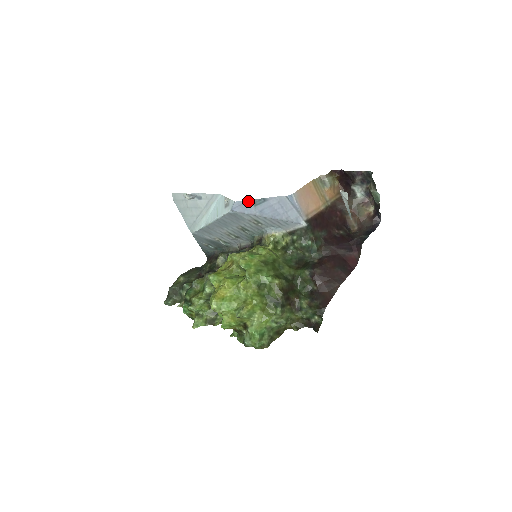
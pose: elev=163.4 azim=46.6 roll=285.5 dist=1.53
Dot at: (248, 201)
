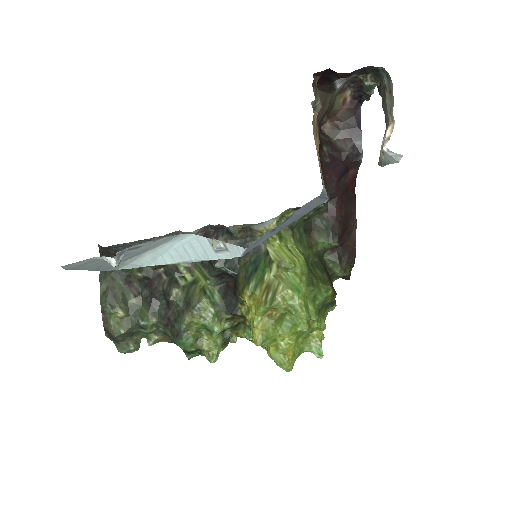
Dot at: (265, 234)
